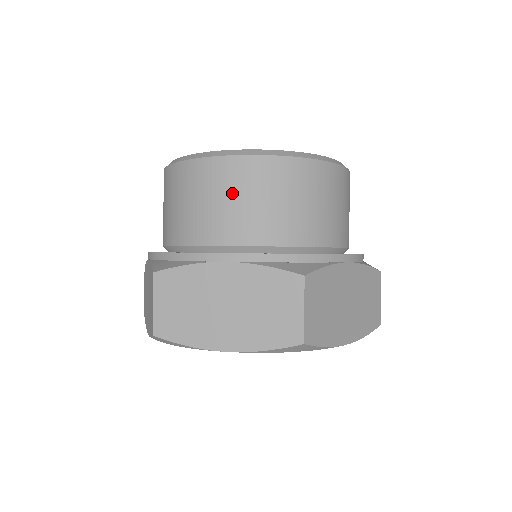
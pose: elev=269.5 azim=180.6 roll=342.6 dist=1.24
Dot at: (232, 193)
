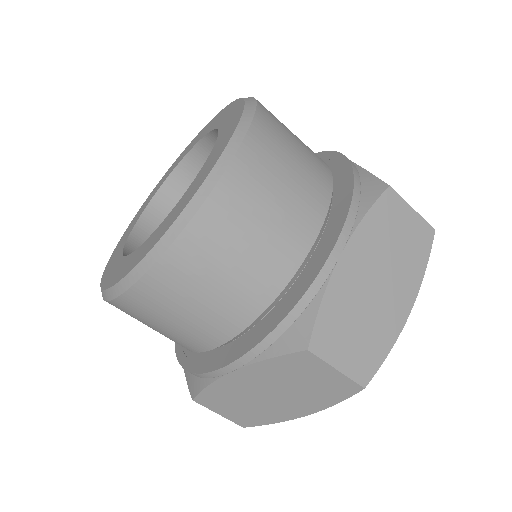
Dot at: (264, 203)
